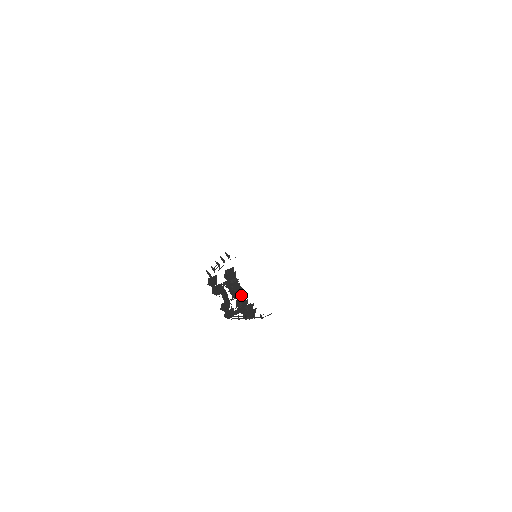
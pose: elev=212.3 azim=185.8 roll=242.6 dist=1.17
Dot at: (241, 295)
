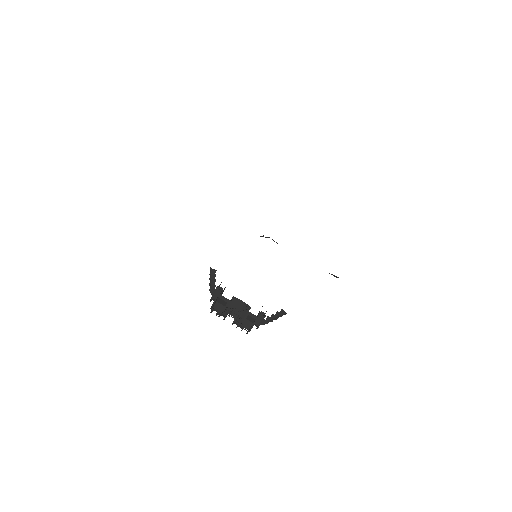
Dot at: occluded
